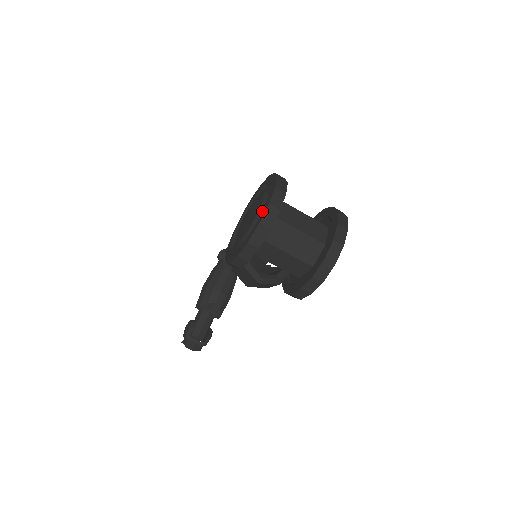
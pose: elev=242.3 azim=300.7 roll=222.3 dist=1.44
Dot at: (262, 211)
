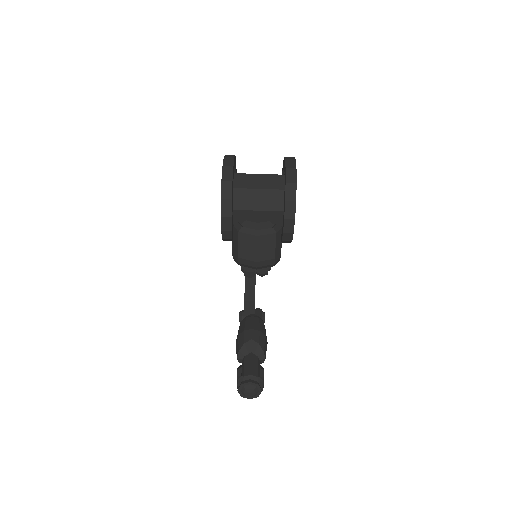
Dot at: occluded
